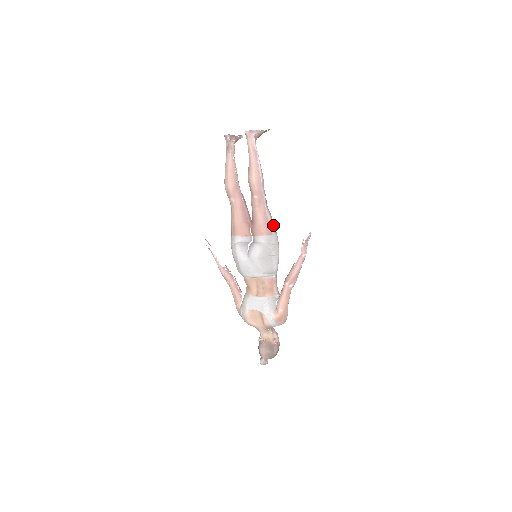
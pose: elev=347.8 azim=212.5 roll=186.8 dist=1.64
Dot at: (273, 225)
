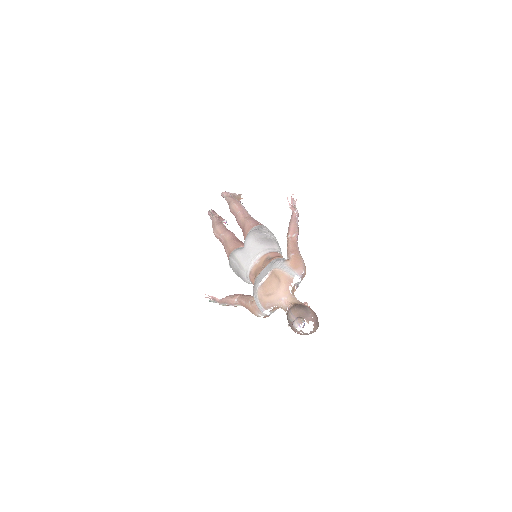
Dot at: occluded
